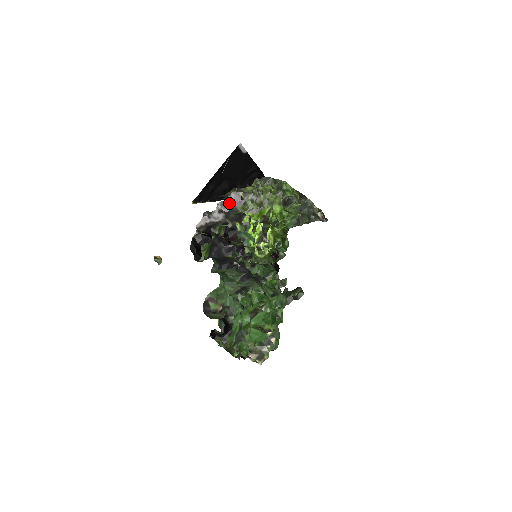
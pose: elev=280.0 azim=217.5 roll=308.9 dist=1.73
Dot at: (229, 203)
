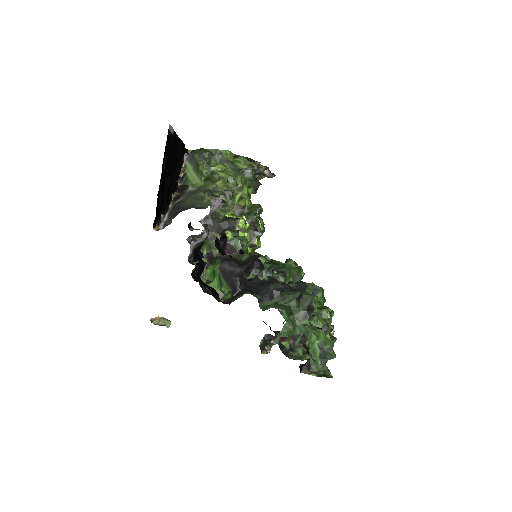
Dot at: (210, 213)
